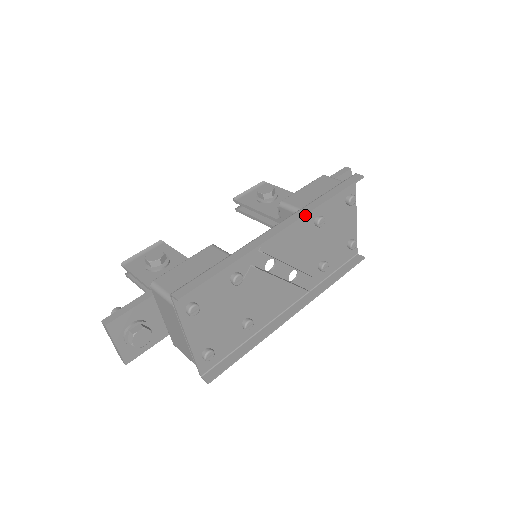
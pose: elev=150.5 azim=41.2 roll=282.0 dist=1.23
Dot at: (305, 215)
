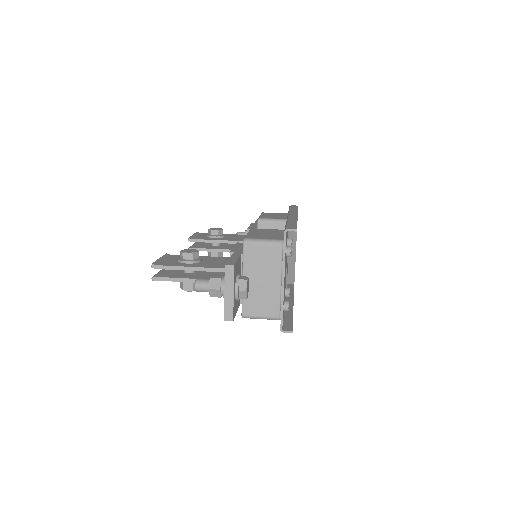
Dot at: occluded
